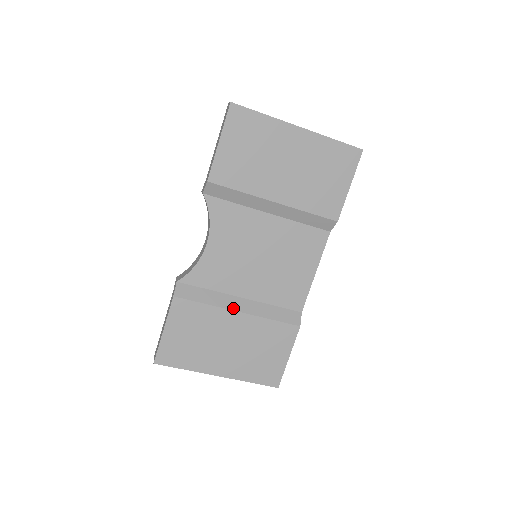
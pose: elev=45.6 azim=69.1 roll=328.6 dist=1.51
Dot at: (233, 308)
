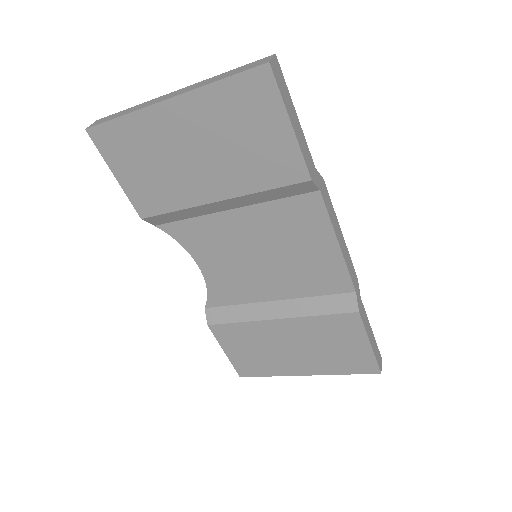
Dot at: (269, 317)
